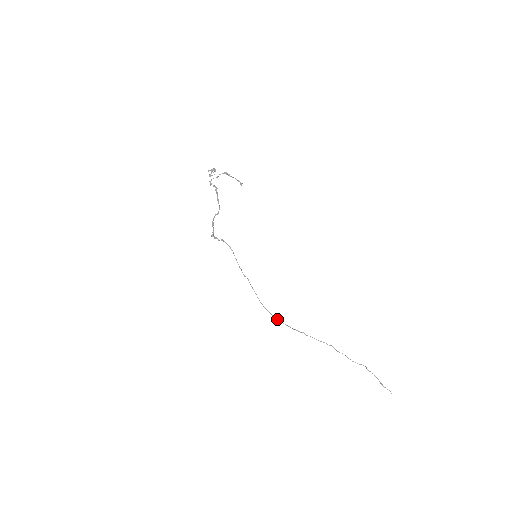
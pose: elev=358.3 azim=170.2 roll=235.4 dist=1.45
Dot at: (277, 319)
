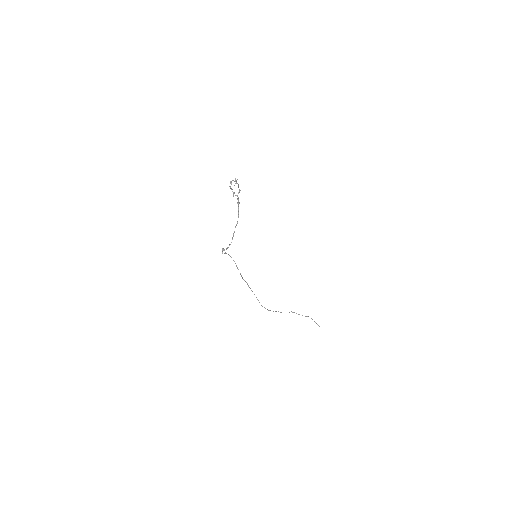
Dot at: occluded
